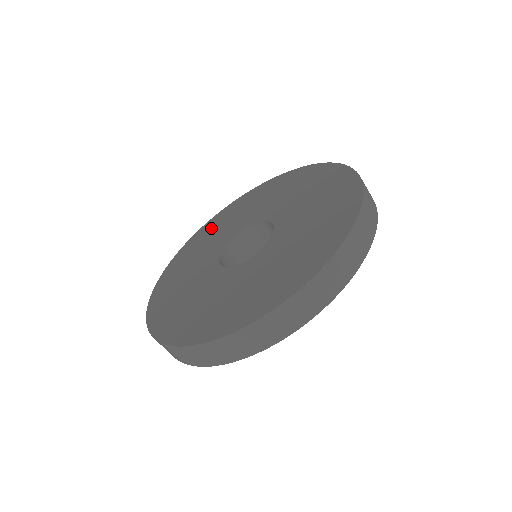
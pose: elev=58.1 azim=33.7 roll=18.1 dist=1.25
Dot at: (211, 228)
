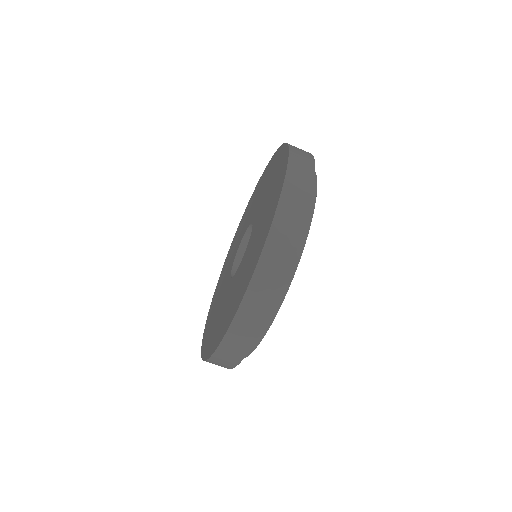
Dot at: (255, 194)
